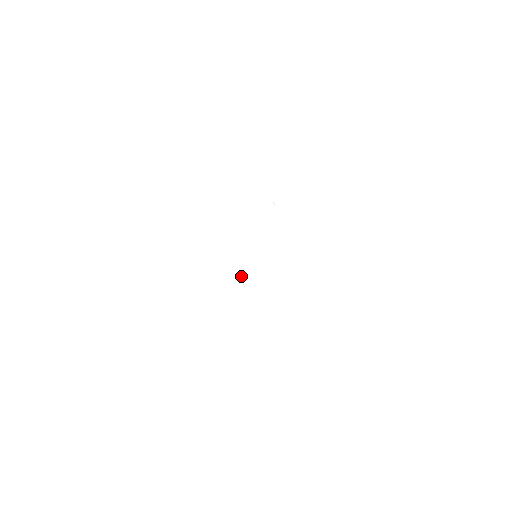
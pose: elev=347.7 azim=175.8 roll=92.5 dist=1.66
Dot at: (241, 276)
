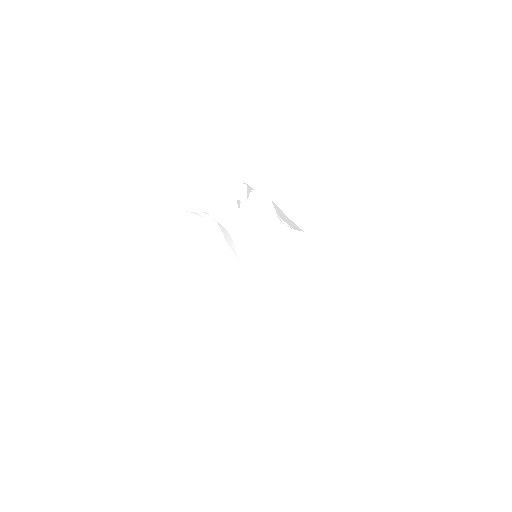
Dot at: occluded
